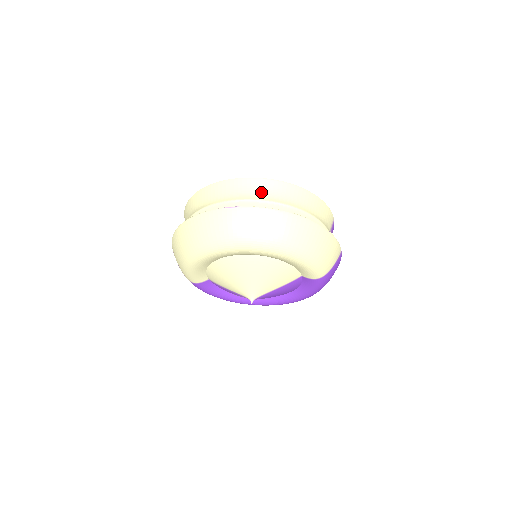
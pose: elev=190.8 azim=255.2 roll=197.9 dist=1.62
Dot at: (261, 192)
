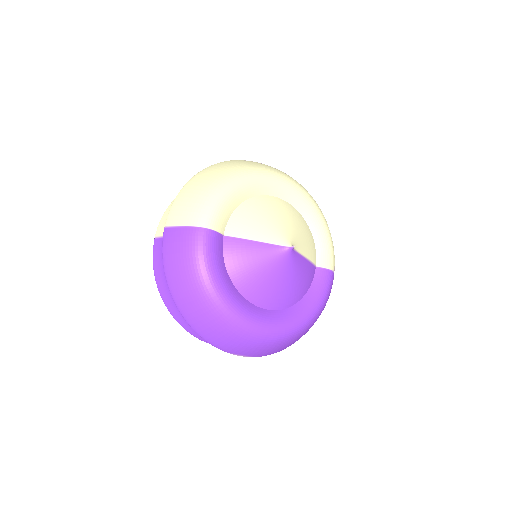
Dot at: occluded
